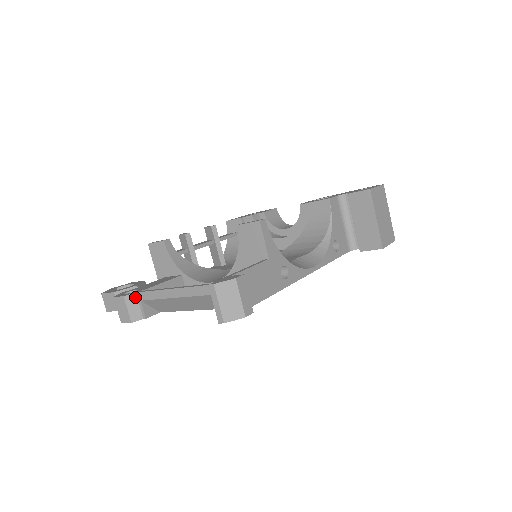
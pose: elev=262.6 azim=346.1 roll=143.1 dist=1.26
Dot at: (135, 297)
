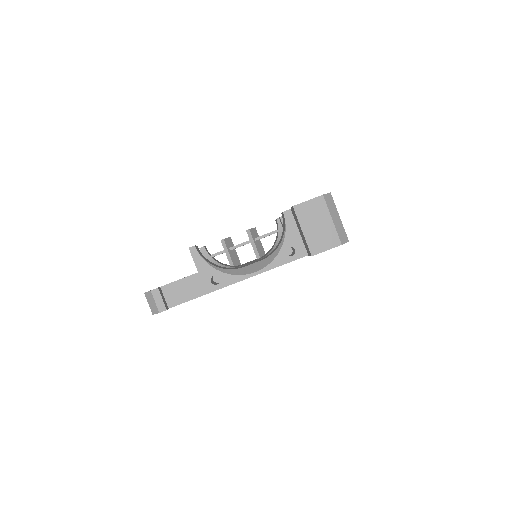
Dot at: occluded
